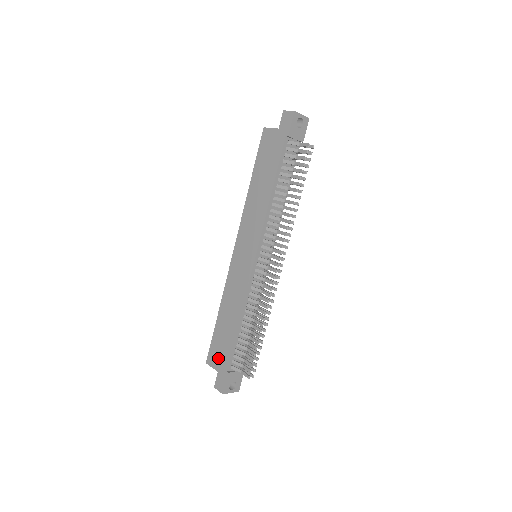
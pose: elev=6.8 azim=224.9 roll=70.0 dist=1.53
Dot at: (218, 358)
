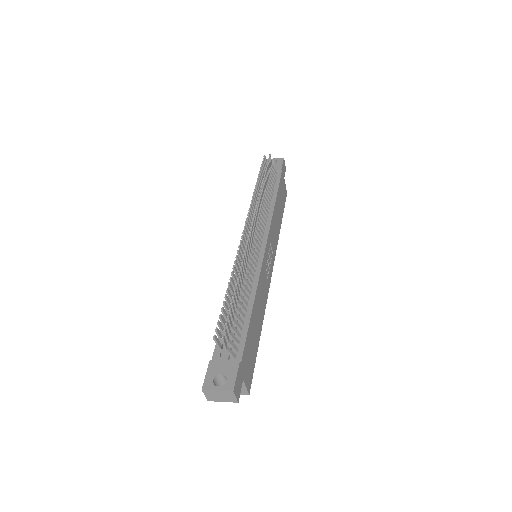
Dot at: occluded
